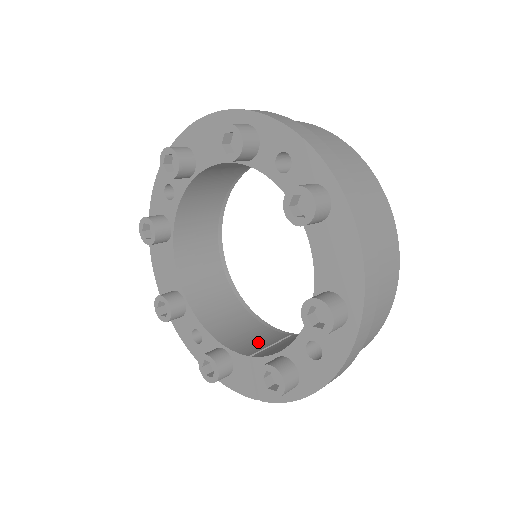
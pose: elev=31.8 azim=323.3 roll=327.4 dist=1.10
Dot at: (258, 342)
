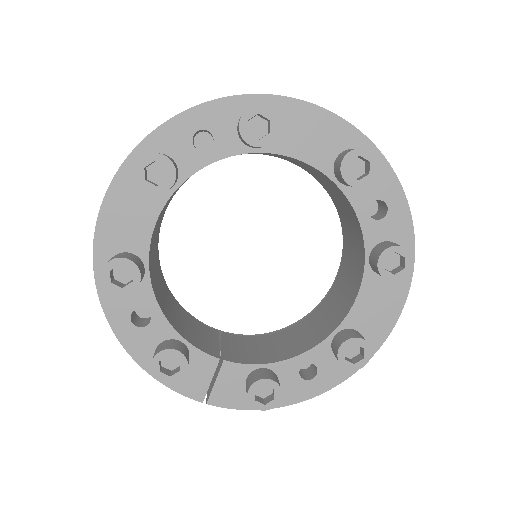
Dot at: (204, 338)
